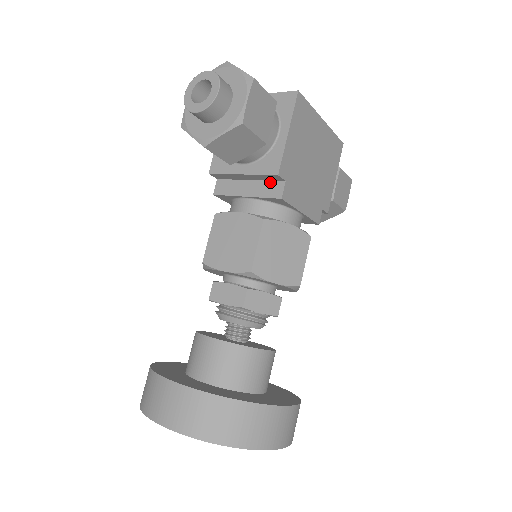
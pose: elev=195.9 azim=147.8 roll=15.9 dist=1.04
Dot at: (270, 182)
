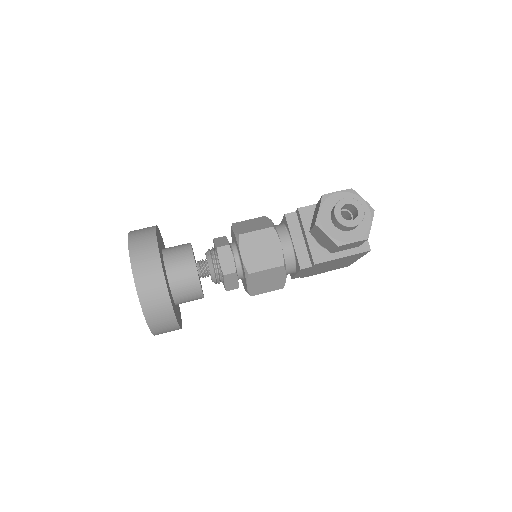
Dot at: (308, 255)
